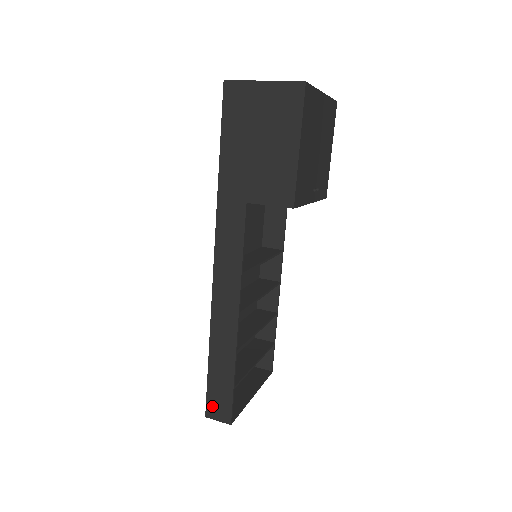
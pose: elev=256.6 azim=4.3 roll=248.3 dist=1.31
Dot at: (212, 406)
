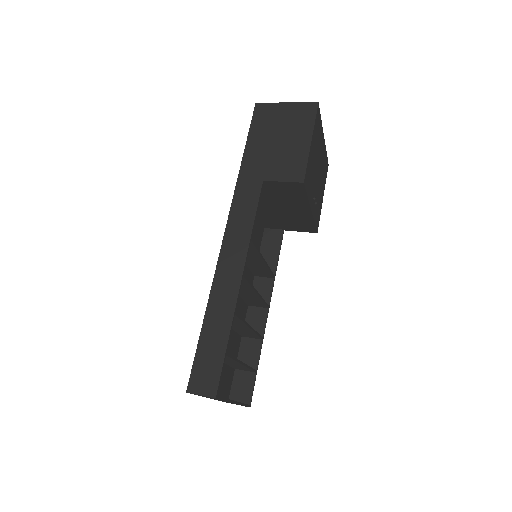
Dot at: (197, 377)
